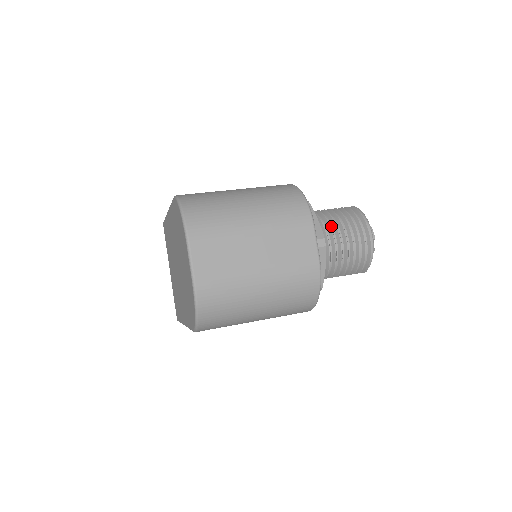
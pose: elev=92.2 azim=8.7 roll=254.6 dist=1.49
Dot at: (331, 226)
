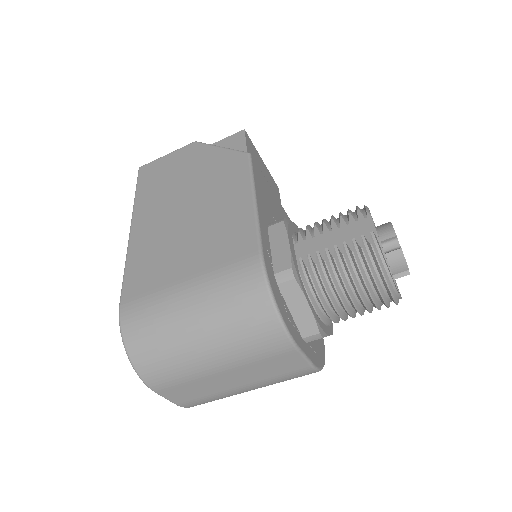
Dot at: (333, 294)
